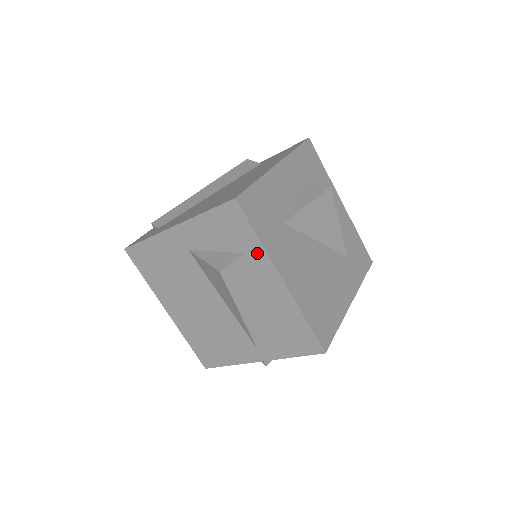
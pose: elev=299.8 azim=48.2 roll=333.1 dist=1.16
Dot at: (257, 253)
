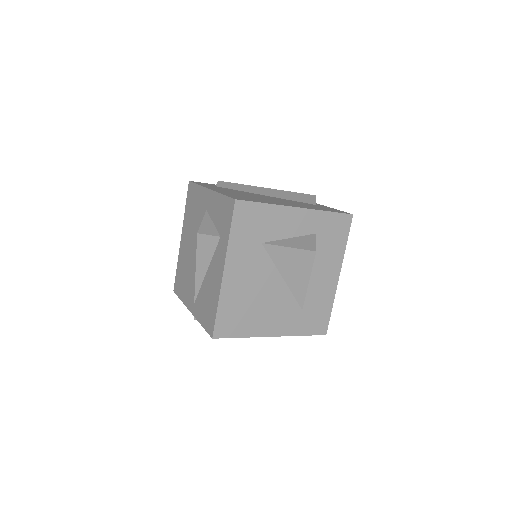
Dot at: (224, 243)
